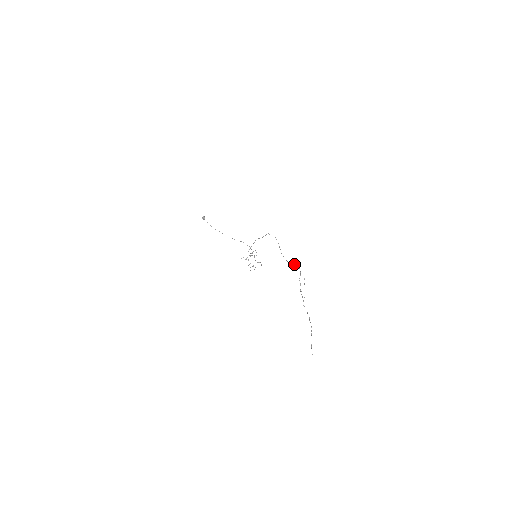
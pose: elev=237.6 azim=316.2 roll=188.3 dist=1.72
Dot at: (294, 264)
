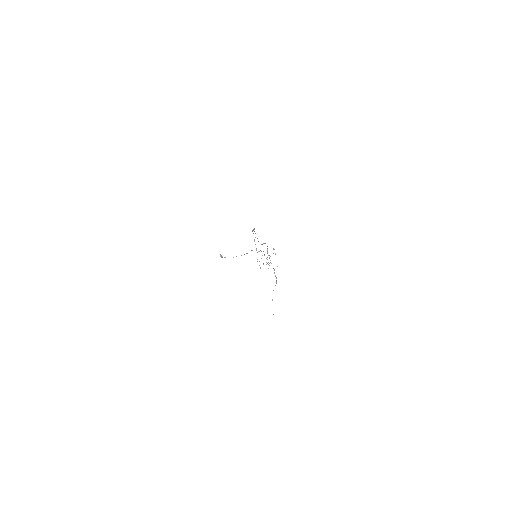
Dot at: (263, 243)
